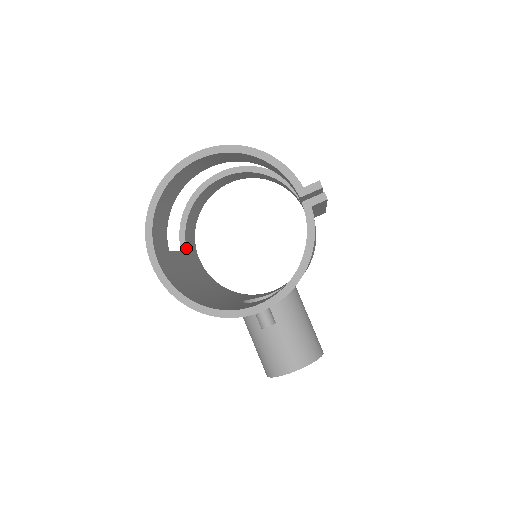
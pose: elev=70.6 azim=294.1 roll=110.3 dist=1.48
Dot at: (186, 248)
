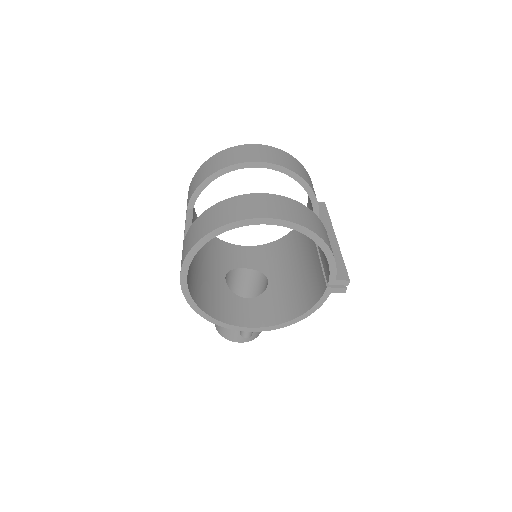
Dot at: occluded
